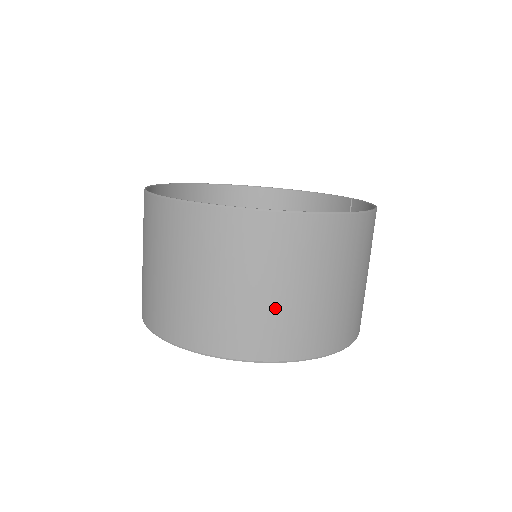
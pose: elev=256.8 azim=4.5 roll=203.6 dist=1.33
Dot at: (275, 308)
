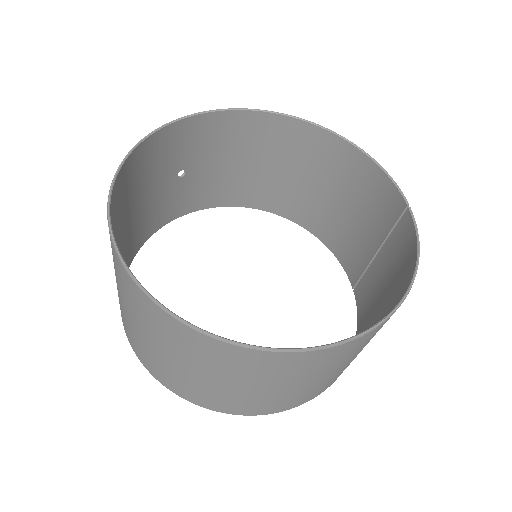
Dot at: (233, 393)
